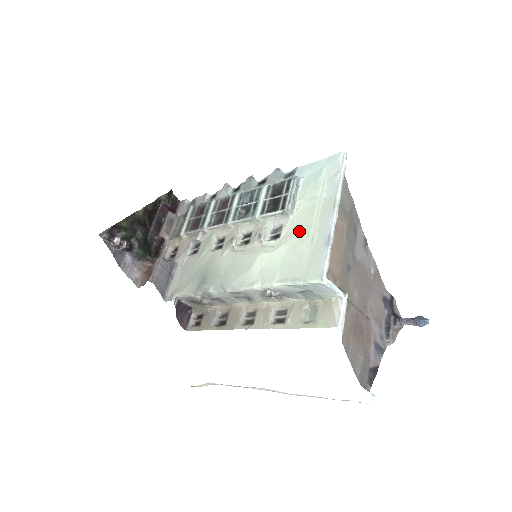
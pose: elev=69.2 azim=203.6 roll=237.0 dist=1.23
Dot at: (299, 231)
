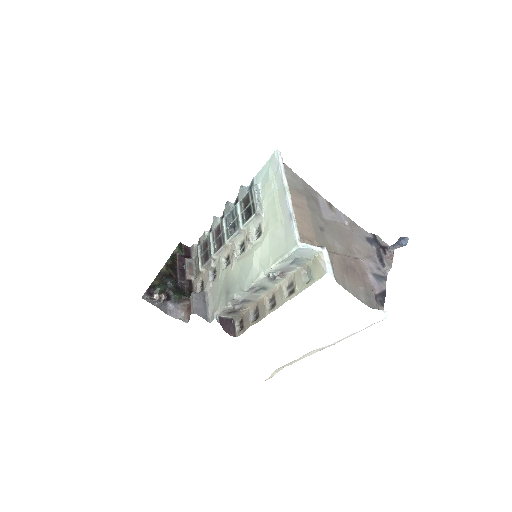
Dot at: (271, 221)
